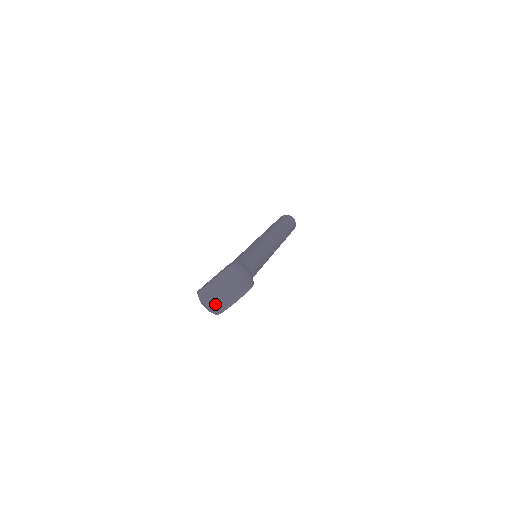
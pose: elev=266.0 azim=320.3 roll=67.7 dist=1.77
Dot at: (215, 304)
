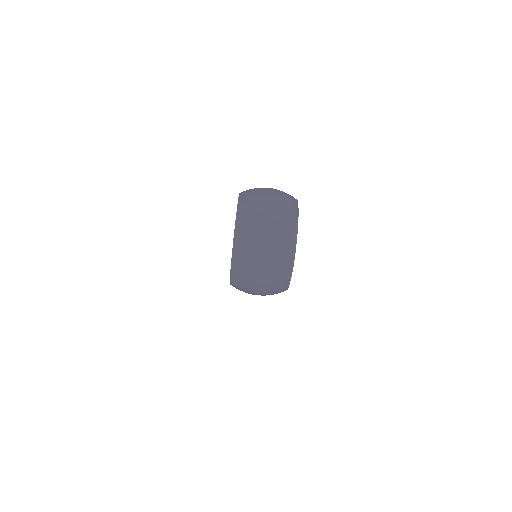
Dot at: (273, 245)
